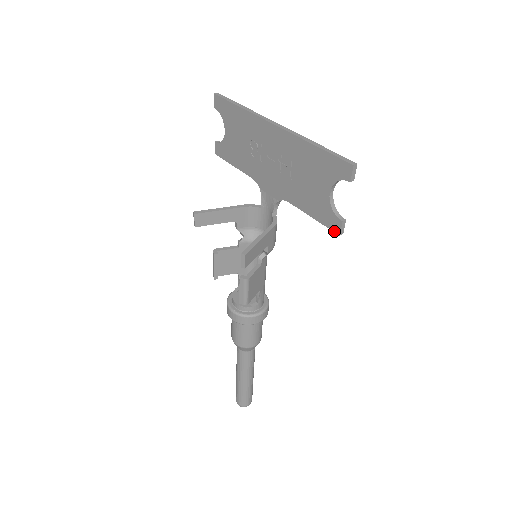
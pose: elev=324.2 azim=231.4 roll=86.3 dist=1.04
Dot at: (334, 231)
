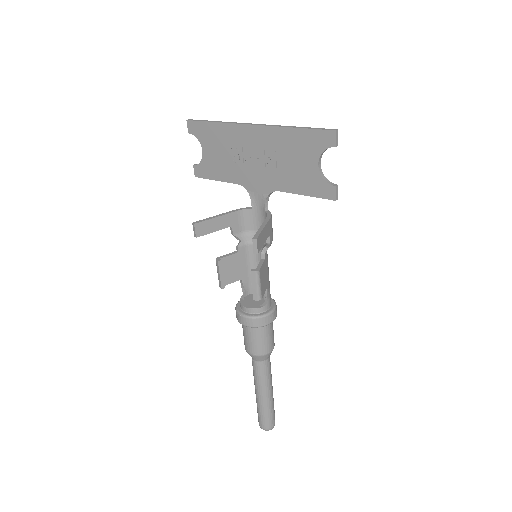
Dot at: (329, 199)
